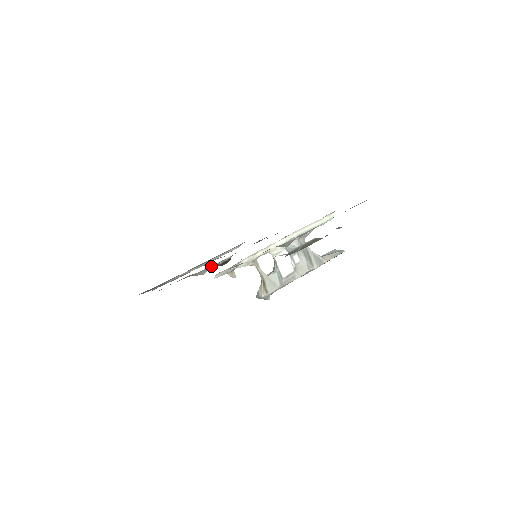
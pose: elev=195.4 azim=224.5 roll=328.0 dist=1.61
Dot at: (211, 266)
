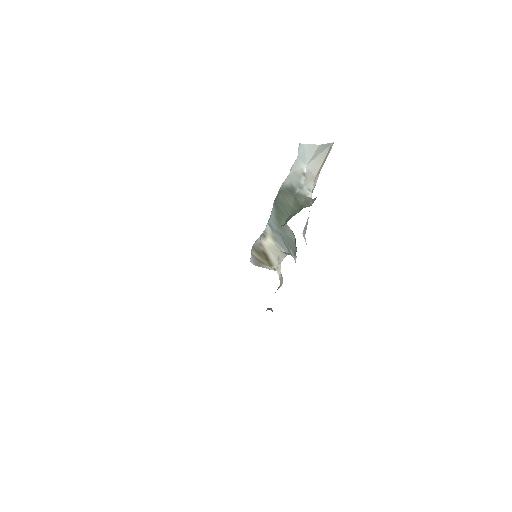
Dot at: occluded
